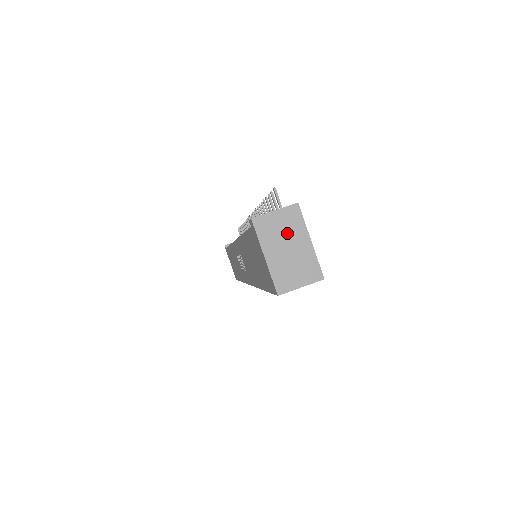
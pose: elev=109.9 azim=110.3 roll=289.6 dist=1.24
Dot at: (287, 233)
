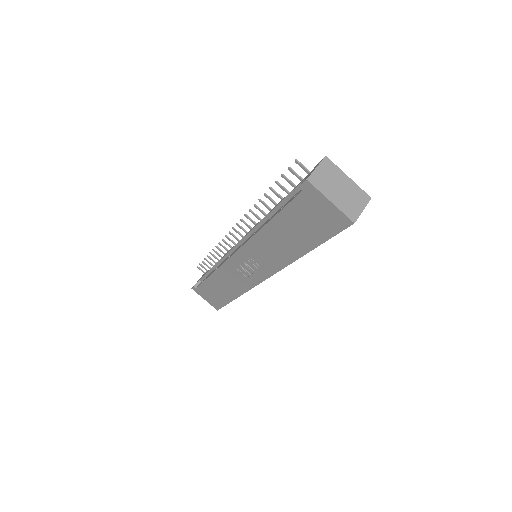
Dot at: (333, 179)
